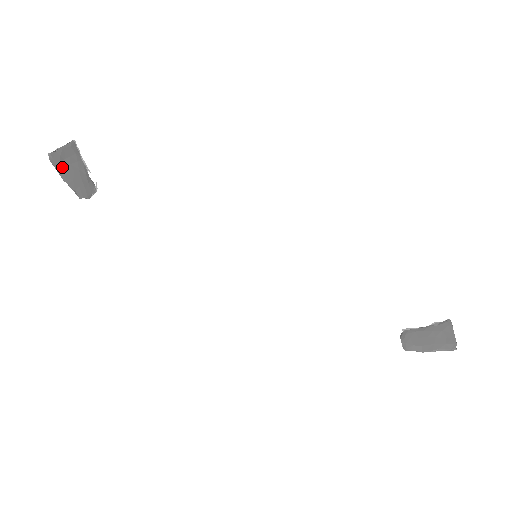
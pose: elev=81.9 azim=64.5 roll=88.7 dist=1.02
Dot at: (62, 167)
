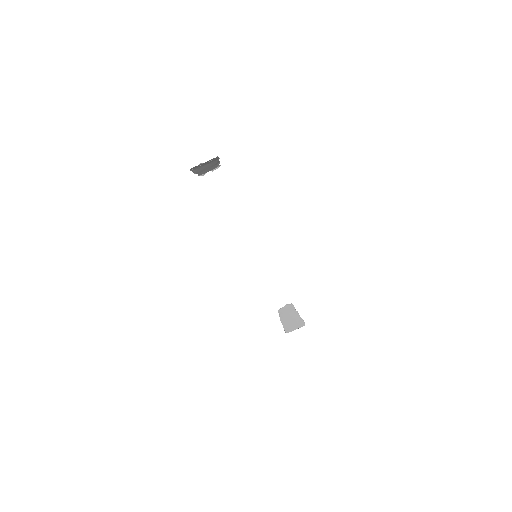
Dot at: (198, 168)
